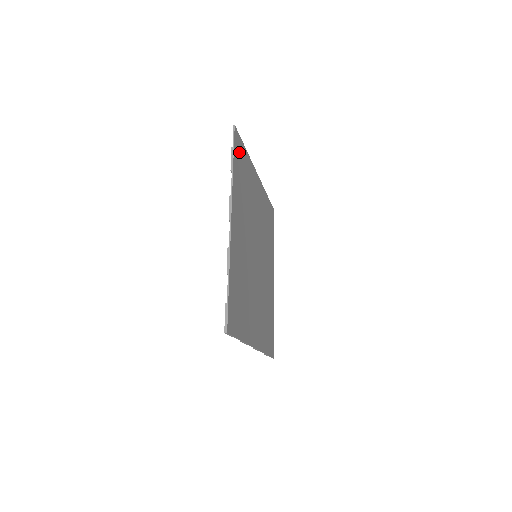
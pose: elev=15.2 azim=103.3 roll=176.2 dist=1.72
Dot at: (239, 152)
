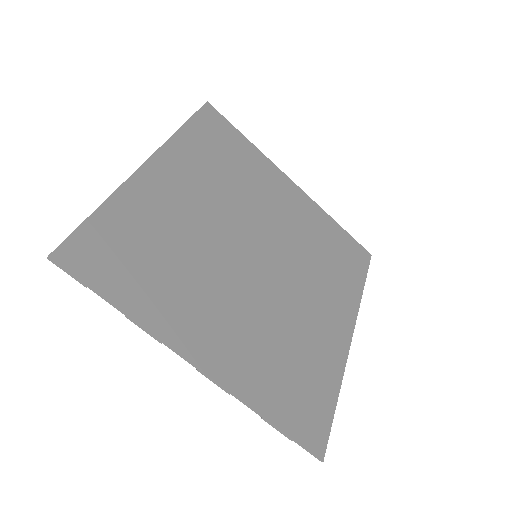
Dot at: (216, 128)
